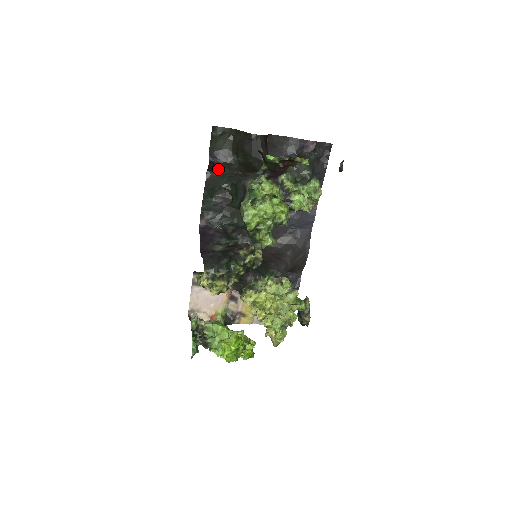
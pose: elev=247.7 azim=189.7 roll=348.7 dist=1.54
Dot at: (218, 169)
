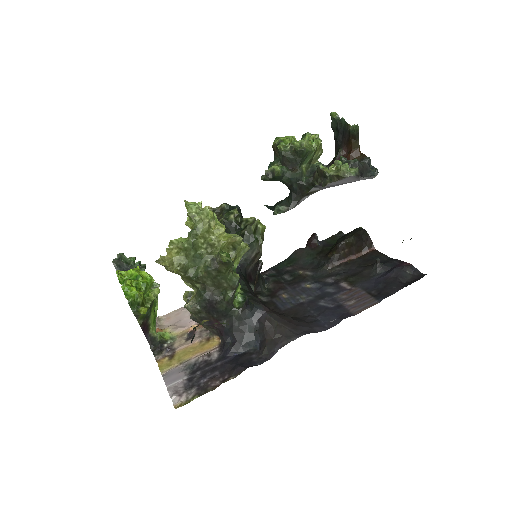
Dot at: (314, 248)
